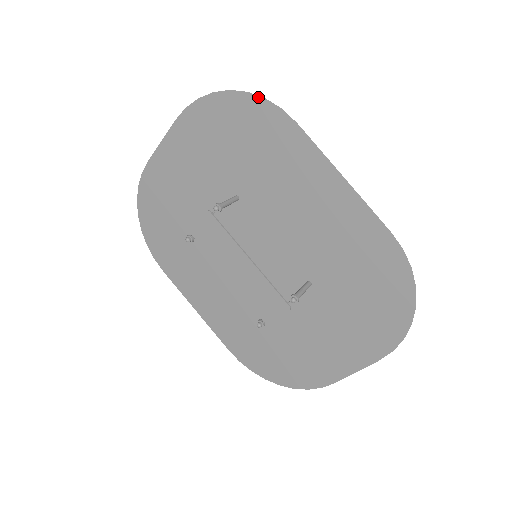
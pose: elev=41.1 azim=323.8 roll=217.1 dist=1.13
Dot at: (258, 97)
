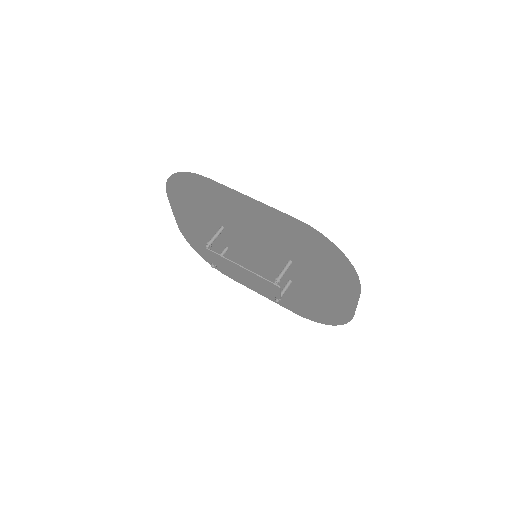
Dot at: (184, 173)
